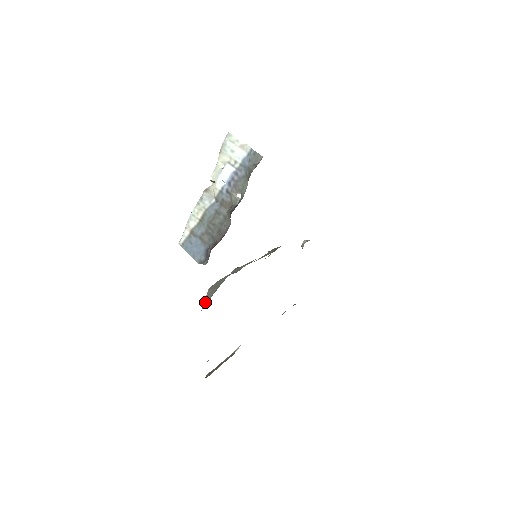
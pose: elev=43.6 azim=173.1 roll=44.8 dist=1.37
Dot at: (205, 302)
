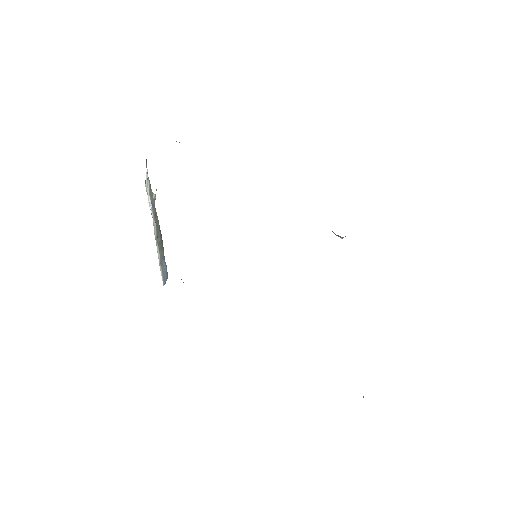
Dot at: occluded
